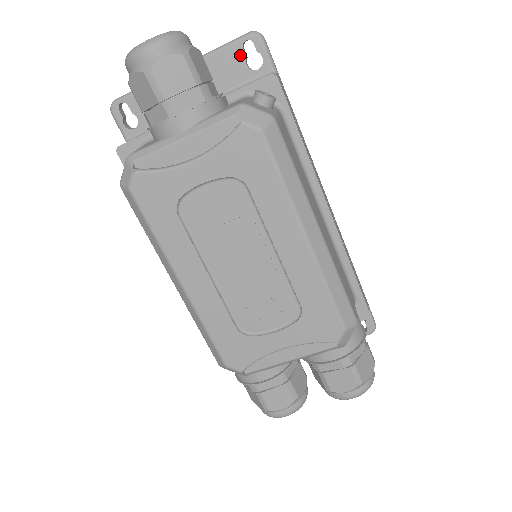
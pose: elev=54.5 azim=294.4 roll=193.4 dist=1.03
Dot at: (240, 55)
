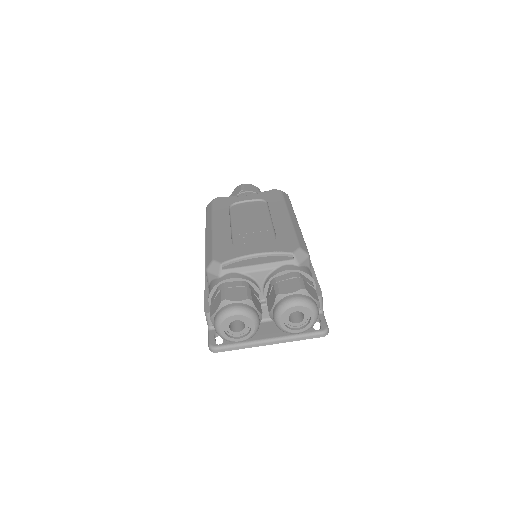
Dot at: occluded
